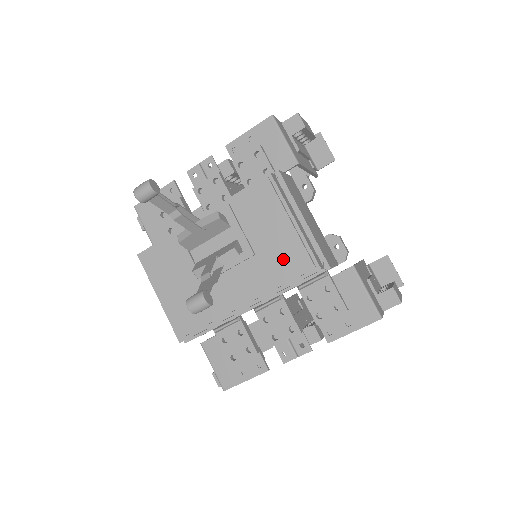
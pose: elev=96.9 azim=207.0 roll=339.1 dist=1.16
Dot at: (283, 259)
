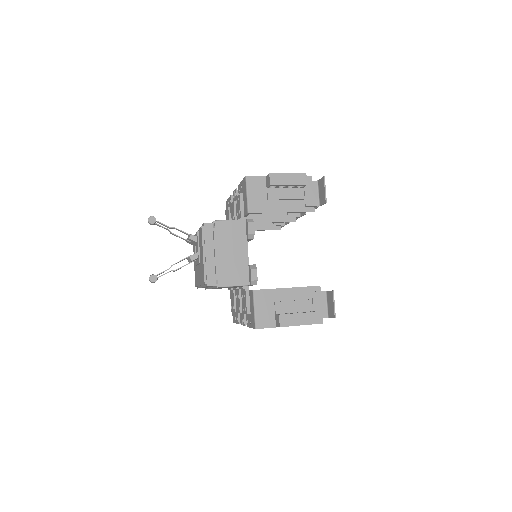
Dot at: (202, 272)
